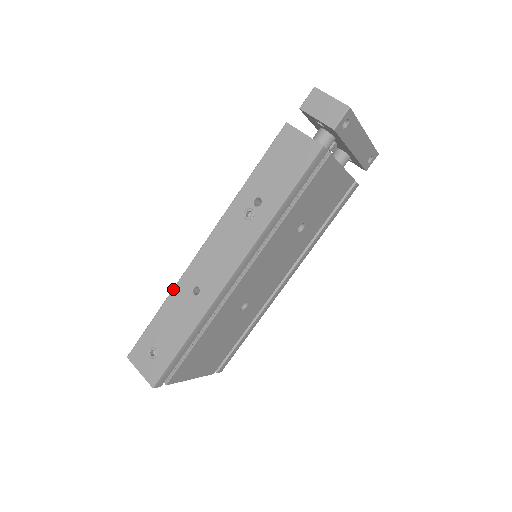
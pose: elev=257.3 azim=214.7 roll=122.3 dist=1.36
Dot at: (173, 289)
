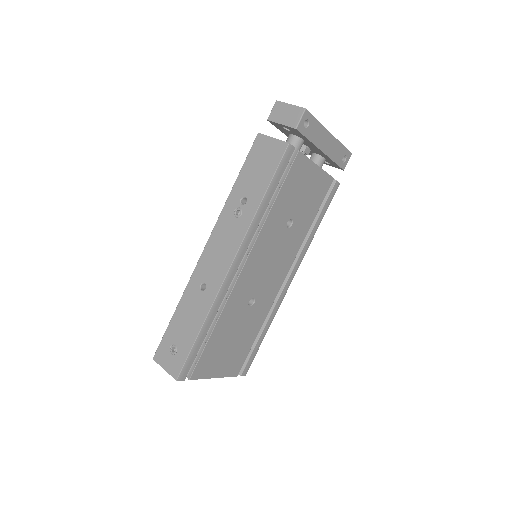
Dot at: (185, 290)
